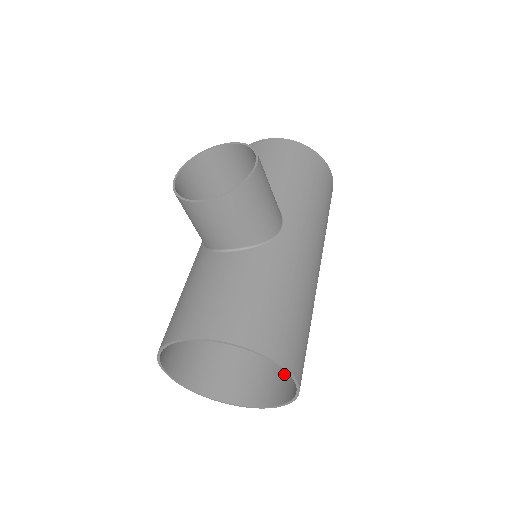
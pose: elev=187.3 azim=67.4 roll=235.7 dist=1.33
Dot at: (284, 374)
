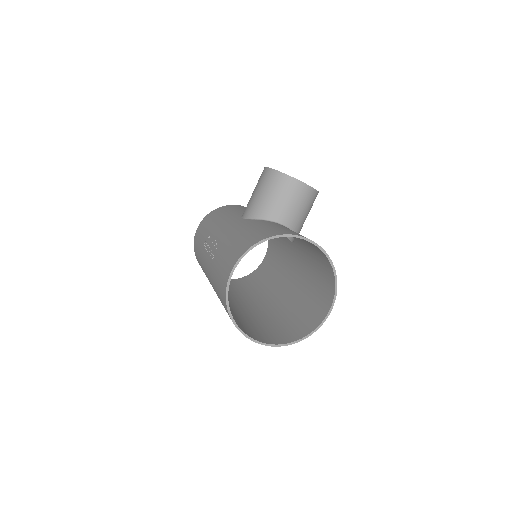
Dot at: (279, 332)
